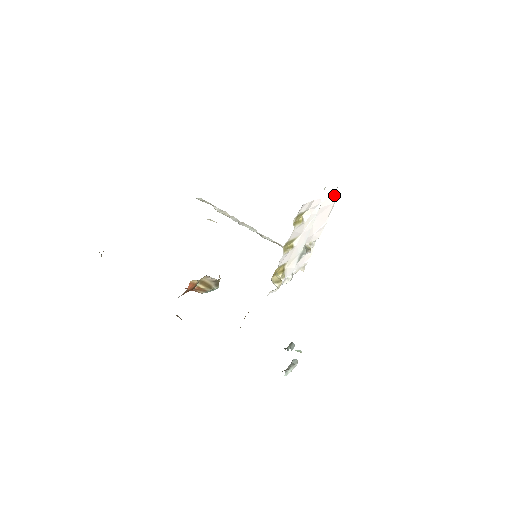
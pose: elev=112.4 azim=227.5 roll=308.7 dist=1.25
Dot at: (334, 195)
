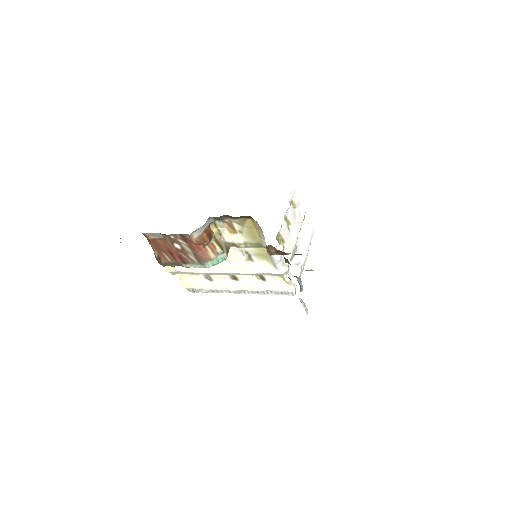
Dot at: (311, 228)
